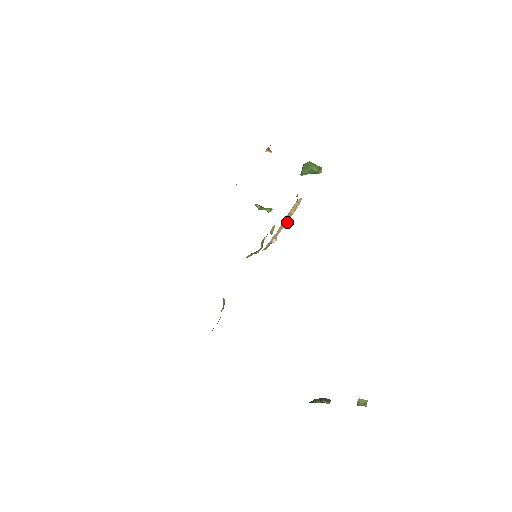
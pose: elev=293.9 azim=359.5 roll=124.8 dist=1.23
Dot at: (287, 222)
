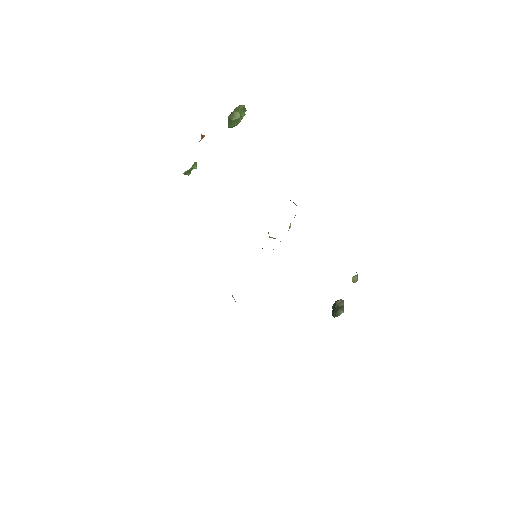
Dot at: (289, 226)
